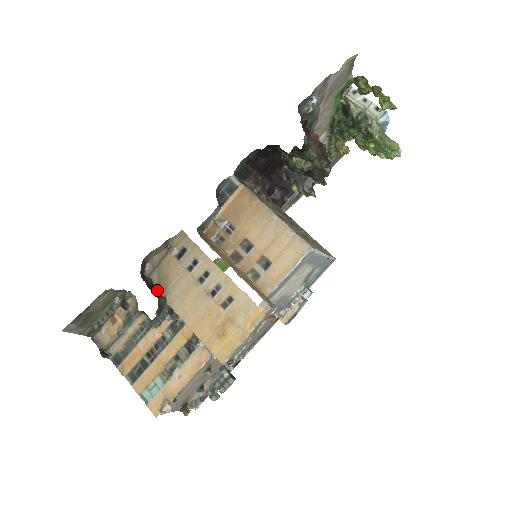
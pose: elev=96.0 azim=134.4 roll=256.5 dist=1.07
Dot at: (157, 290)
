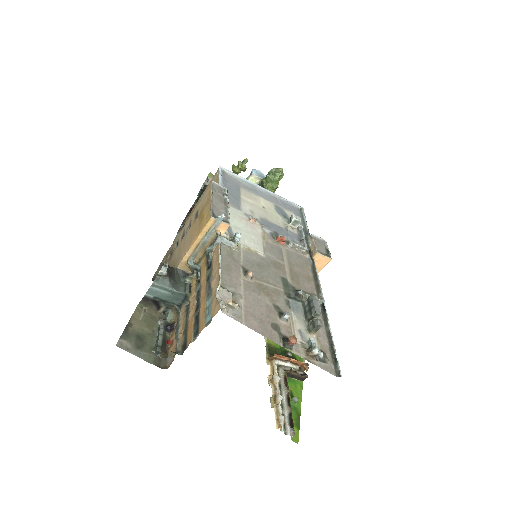
Dot at: occluded
